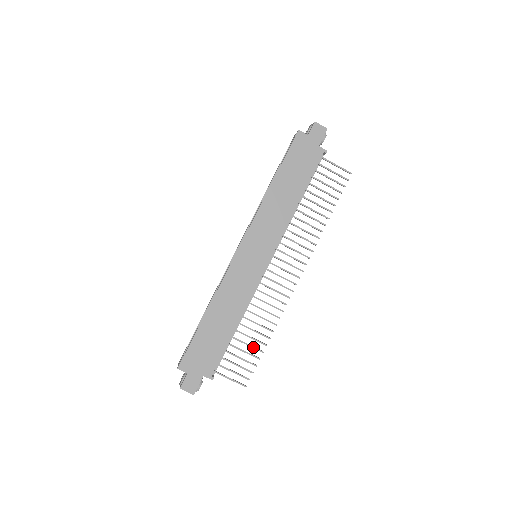
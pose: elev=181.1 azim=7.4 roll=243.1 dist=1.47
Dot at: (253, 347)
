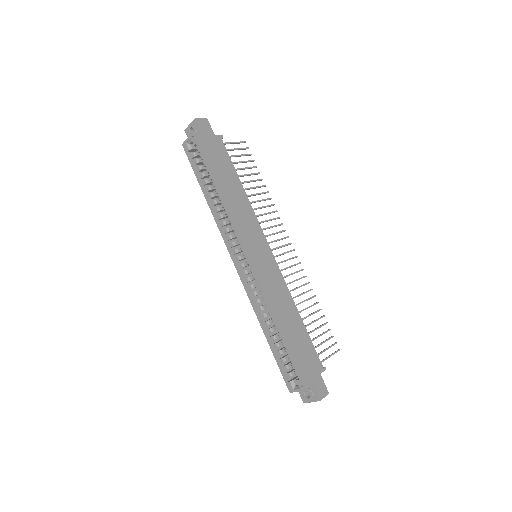
Dot at: (318, 319)
